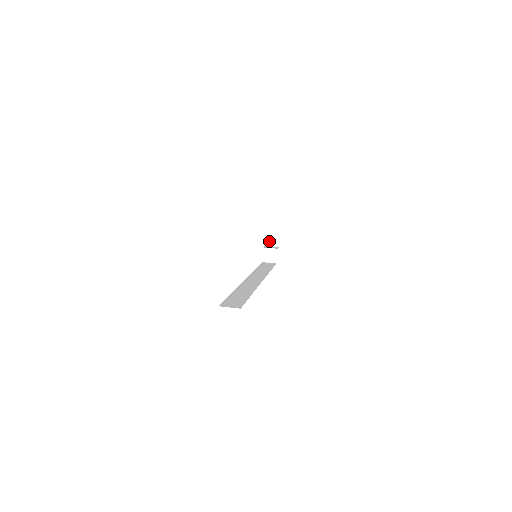
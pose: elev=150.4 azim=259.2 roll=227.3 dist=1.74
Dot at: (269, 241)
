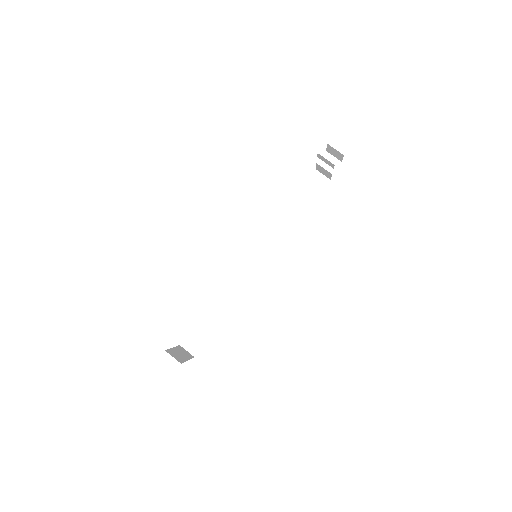
Dot at: (331, 151)
